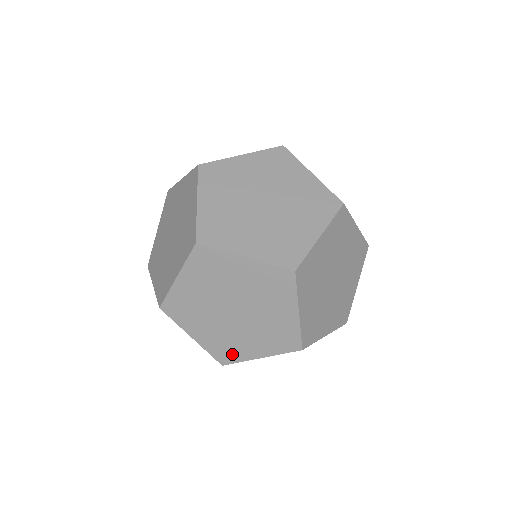
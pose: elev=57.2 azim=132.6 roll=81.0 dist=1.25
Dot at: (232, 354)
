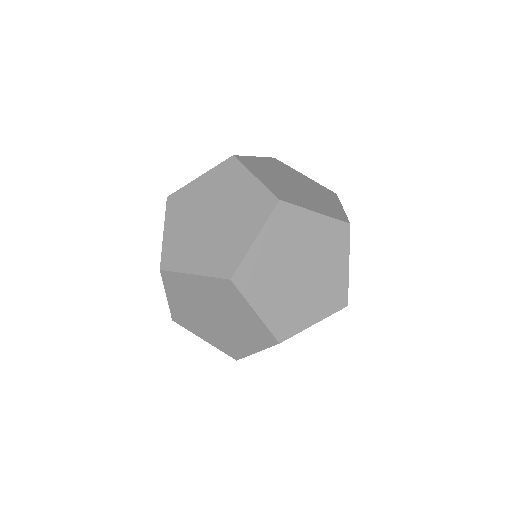
Dot at: (231, 259)
